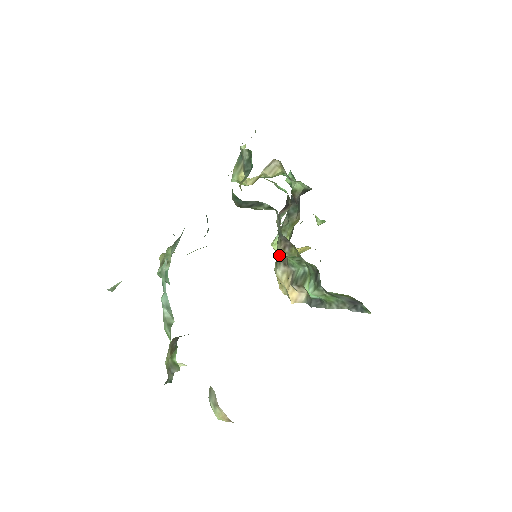
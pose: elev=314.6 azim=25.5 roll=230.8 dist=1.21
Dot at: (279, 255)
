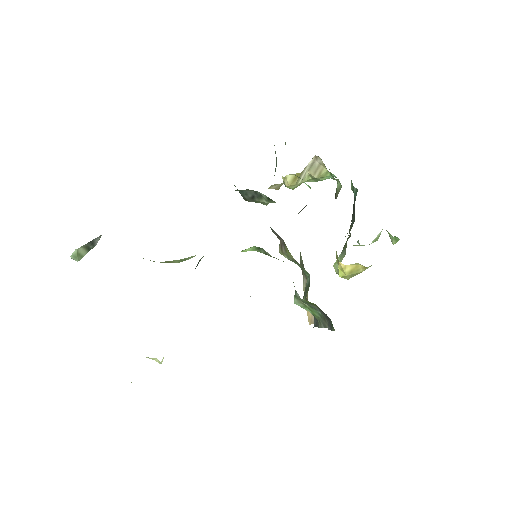
Dot at: (300, 264)
